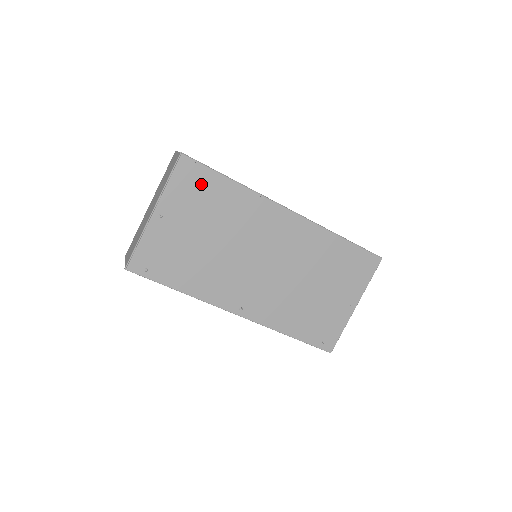
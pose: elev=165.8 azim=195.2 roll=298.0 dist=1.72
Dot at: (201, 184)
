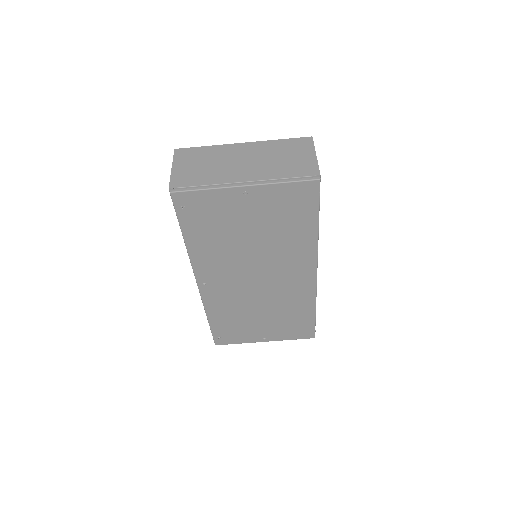
Dot at: (299, 207)
